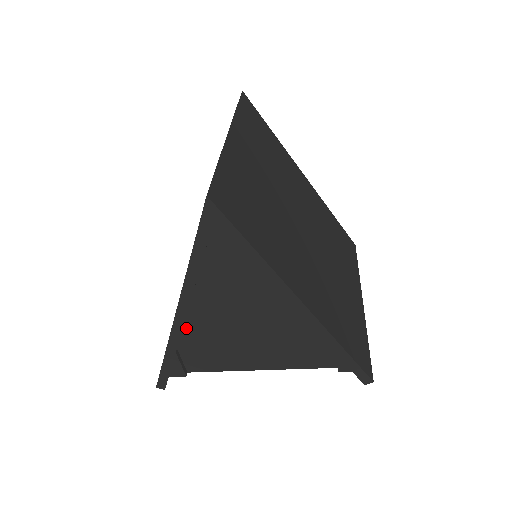
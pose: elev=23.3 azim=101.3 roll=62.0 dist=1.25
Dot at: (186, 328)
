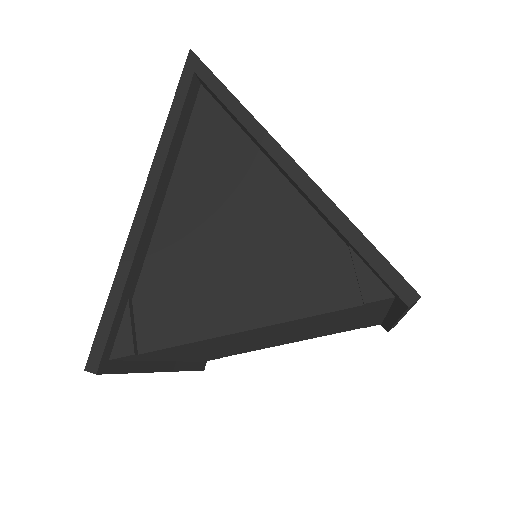
Dot at: (150, 256)
